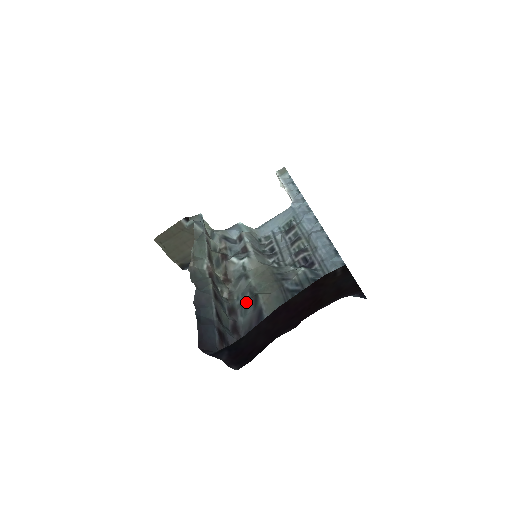
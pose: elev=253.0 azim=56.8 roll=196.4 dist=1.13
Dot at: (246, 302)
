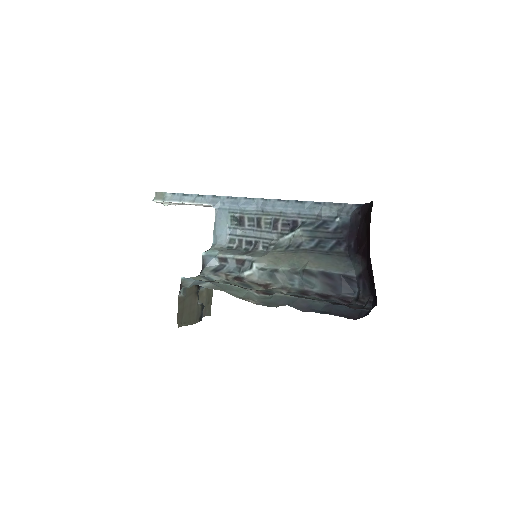
Dot at: (303, 280)
